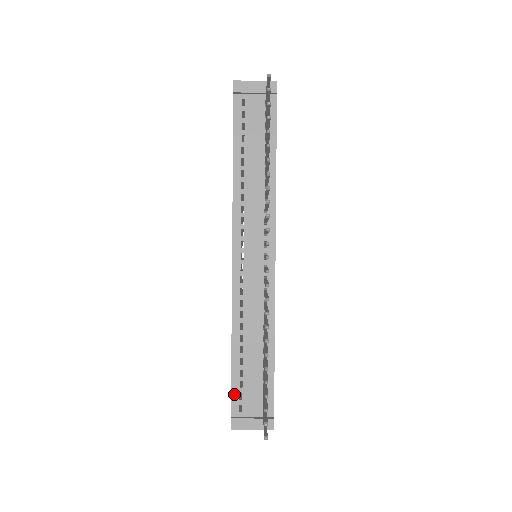
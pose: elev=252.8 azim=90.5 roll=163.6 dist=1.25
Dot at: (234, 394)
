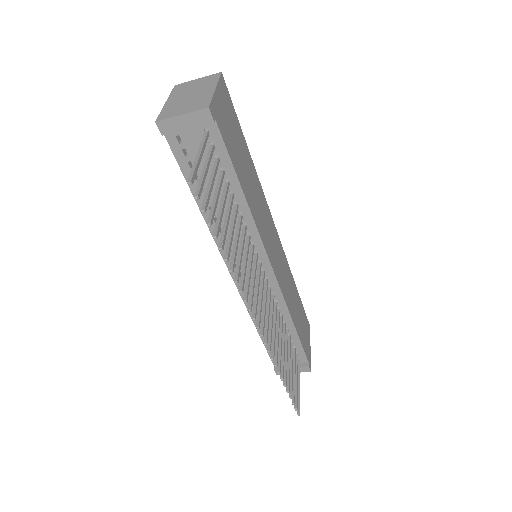
Dot at: occluded
